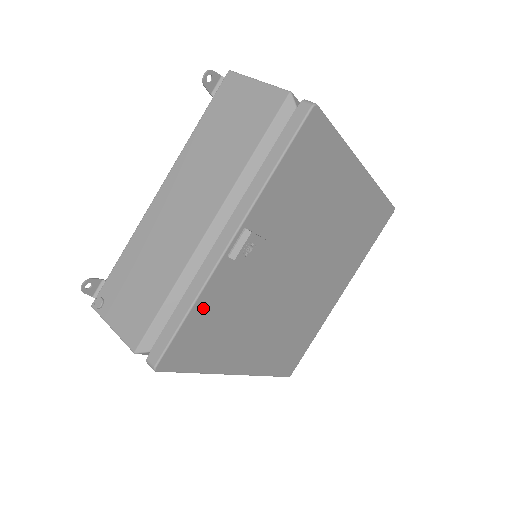
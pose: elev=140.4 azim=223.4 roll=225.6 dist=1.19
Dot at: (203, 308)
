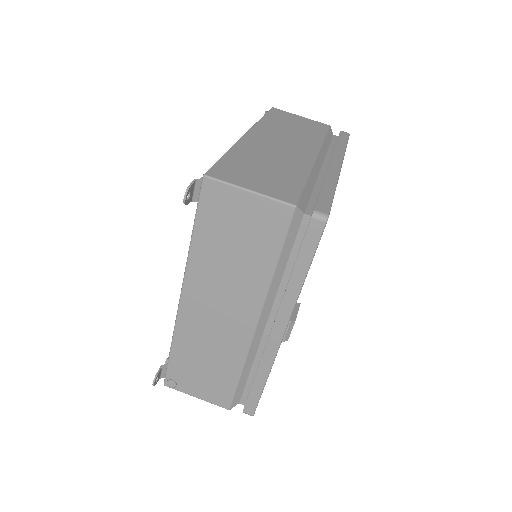
Dot at: occluded
